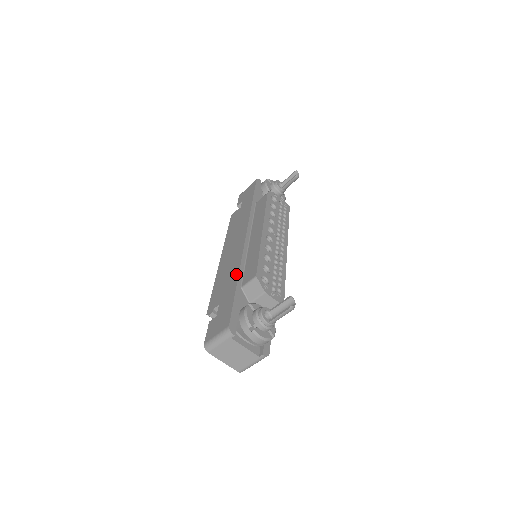
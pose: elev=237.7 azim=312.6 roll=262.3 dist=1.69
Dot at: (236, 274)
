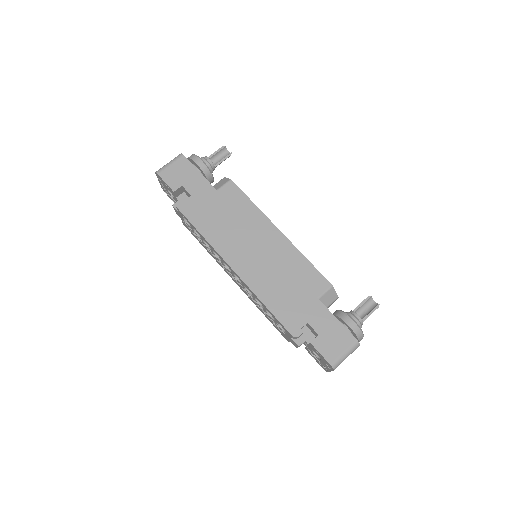
Dot at: (303, 287)
